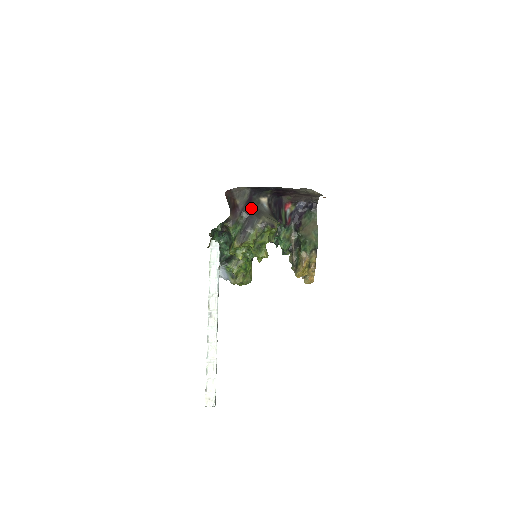
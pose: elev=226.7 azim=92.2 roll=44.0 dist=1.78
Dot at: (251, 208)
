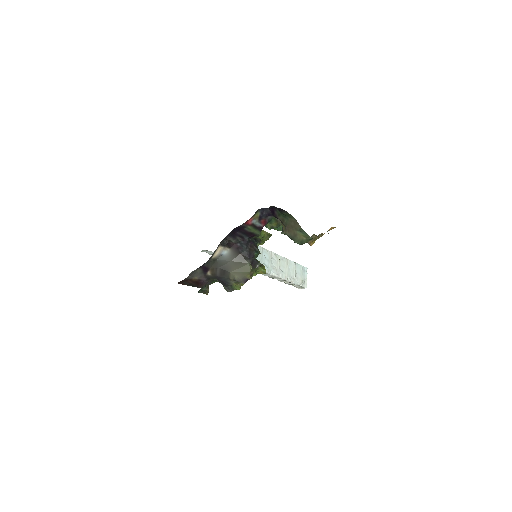
Dot at: (213, 273)
